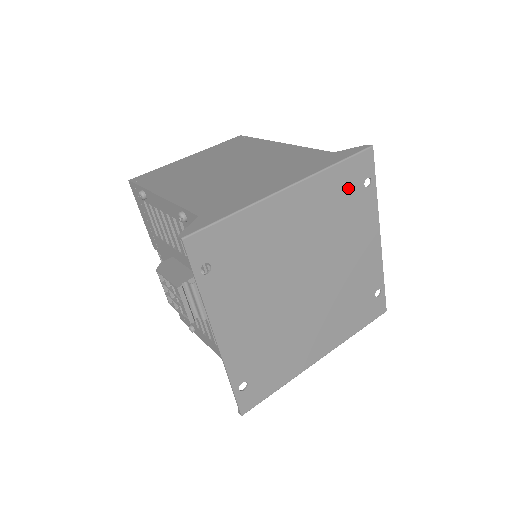
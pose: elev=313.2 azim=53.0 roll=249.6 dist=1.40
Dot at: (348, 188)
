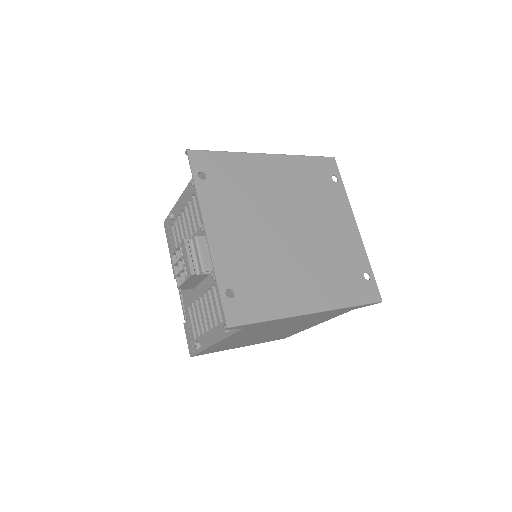
Dot at: (318, 175)
